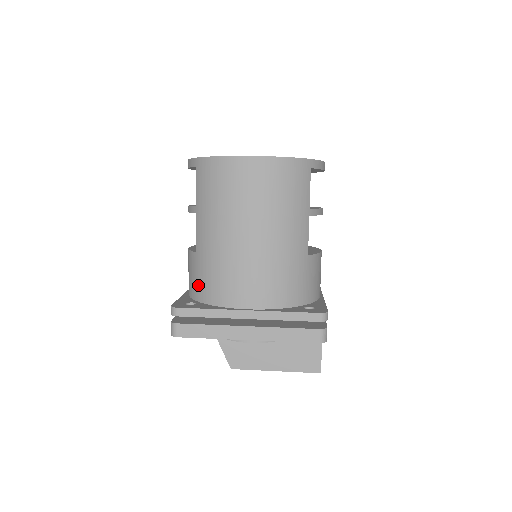
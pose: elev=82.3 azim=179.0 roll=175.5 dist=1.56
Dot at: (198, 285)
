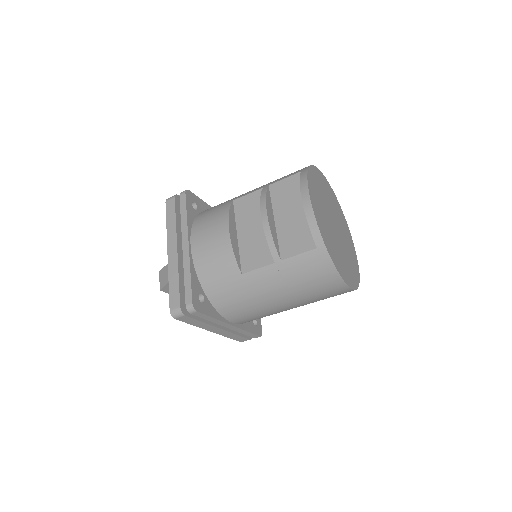
Dot at: (217, 287)
